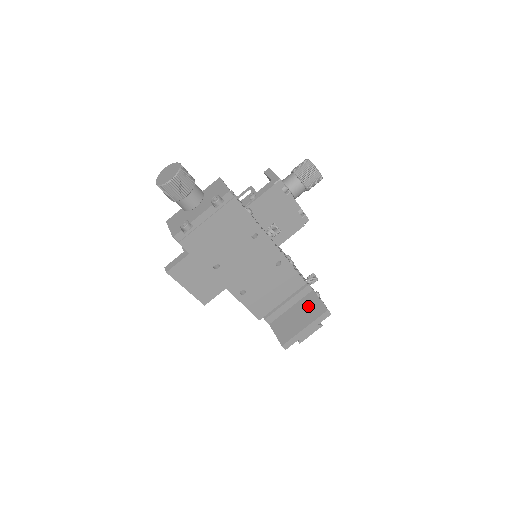
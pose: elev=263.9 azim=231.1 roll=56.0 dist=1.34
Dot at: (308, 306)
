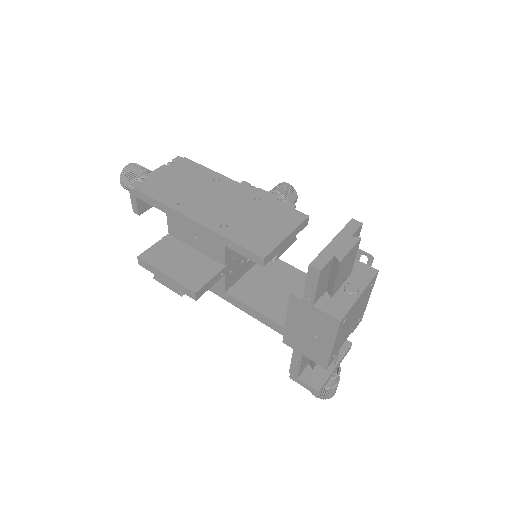
Dot at: occluded
